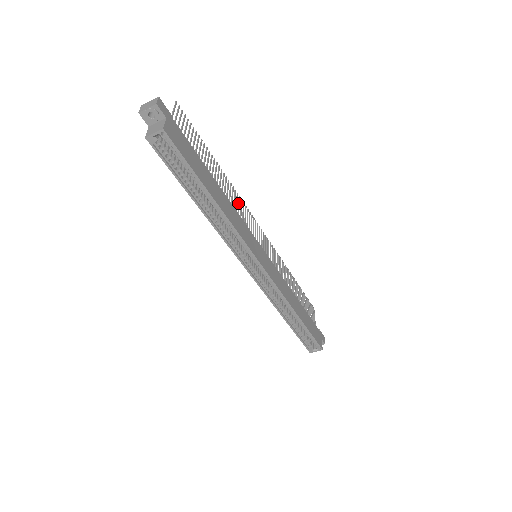
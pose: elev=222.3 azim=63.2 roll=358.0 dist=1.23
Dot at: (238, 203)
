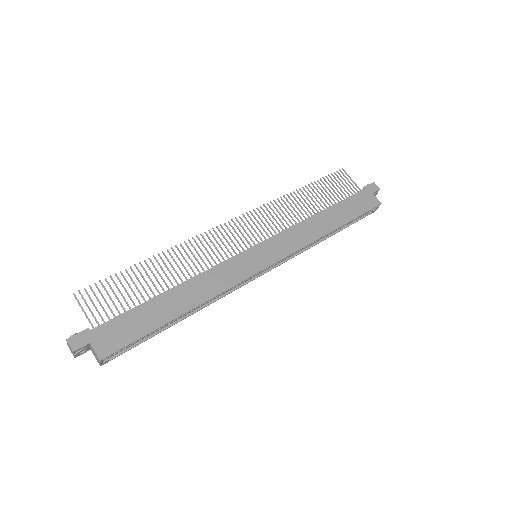
Dot at: occluded
